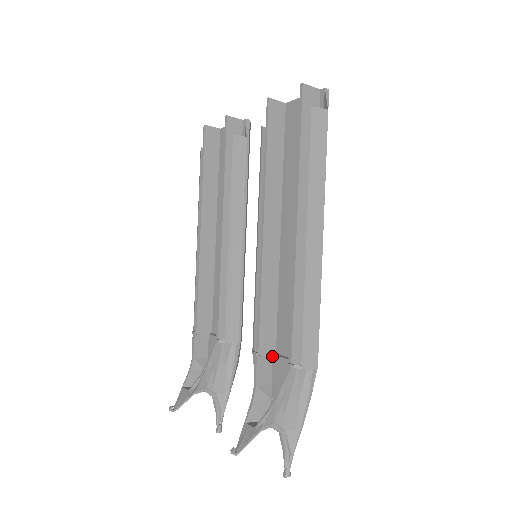
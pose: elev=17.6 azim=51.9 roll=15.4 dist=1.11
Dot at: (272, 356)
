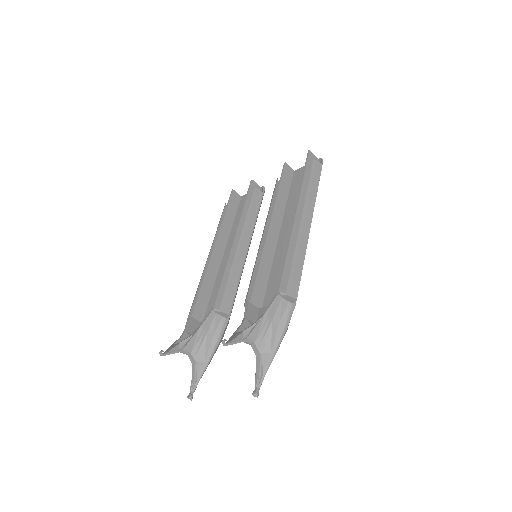
Dot at: (259, 309)
